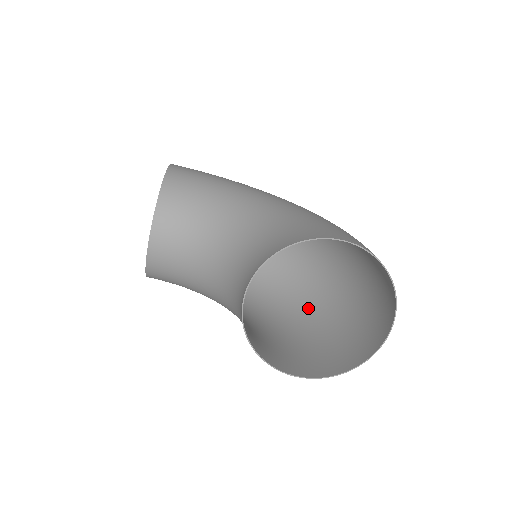
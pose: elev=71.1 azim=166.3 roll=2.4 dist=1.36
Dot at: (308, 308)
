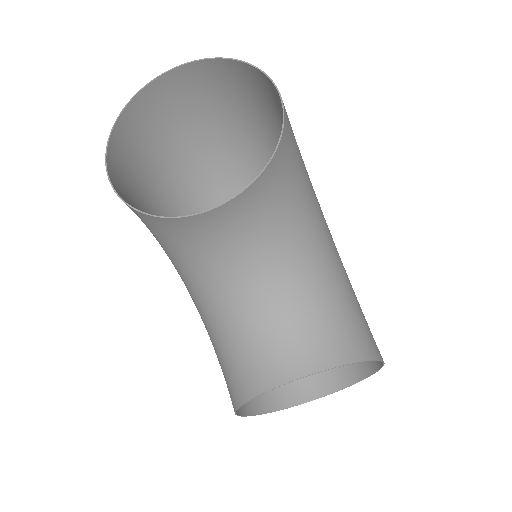
Dot at: occluded
